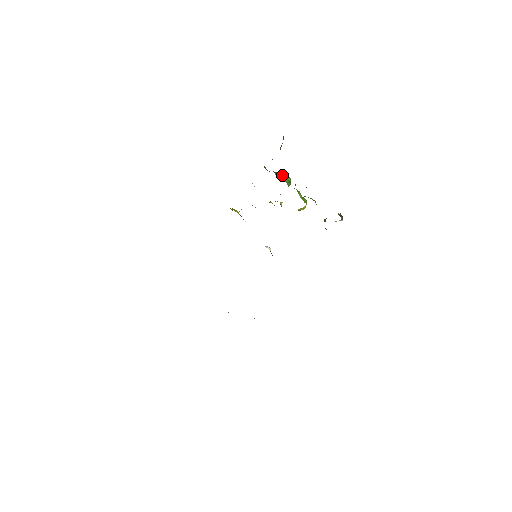
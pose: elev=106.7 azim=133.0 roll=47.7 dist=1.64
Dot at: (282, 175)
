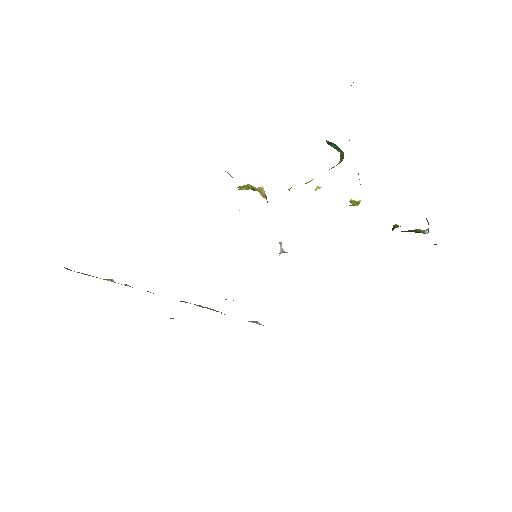
Dot at: (331, 142)
